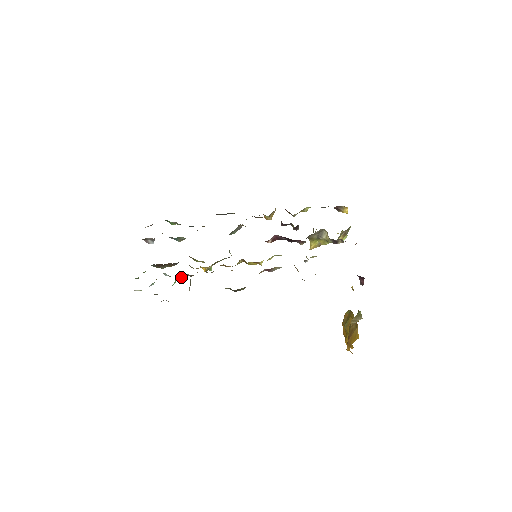
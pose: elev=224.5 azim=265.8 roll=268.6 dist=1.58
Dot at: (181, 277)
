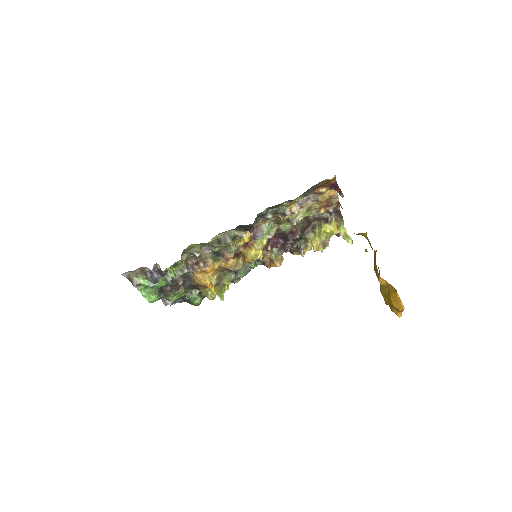
Dot at: (181, 274)
